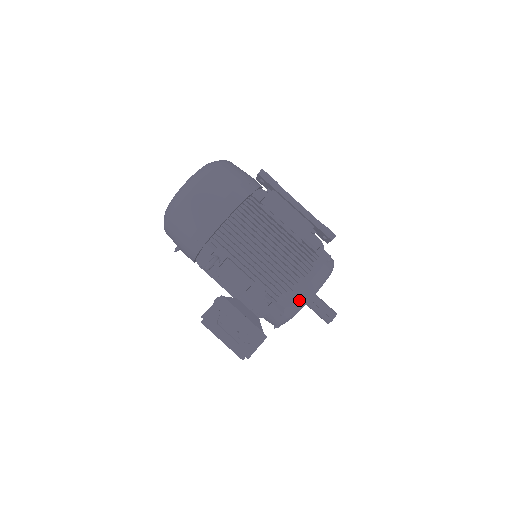
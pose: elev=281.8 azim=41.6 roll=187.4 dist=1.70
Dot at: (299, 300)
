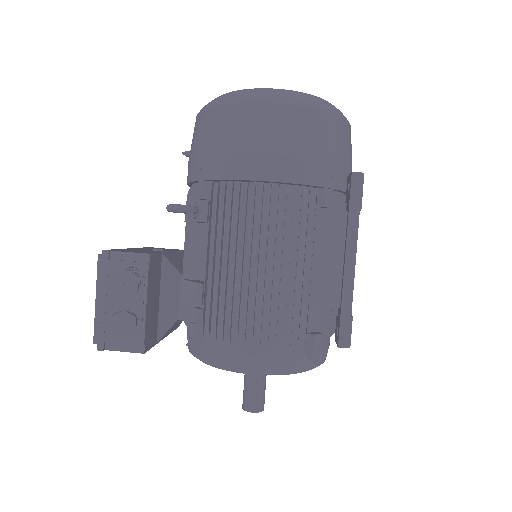
Dot at: (225, 359)
